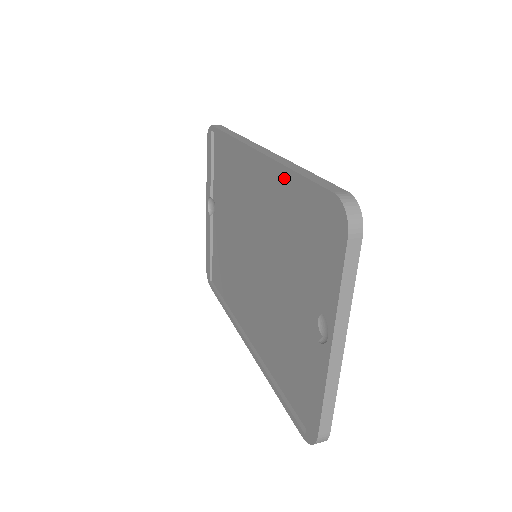
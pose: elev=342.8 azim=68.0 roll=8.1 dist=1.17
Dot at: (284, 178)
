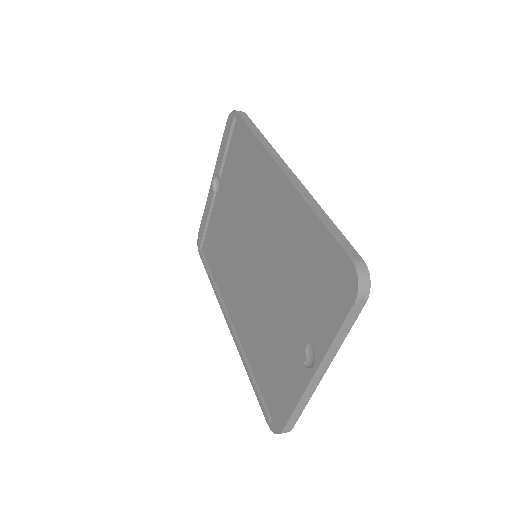
Dot at: (304, 212)
